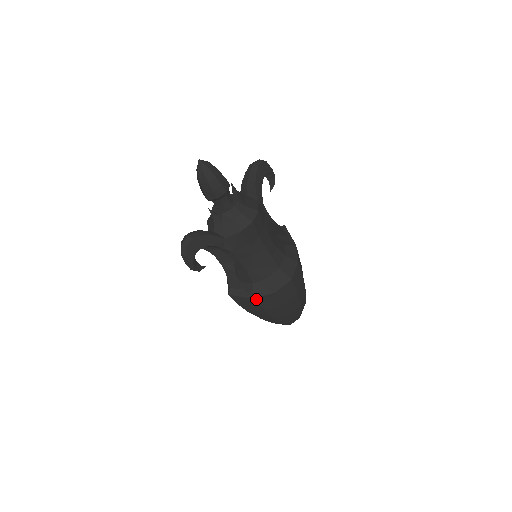
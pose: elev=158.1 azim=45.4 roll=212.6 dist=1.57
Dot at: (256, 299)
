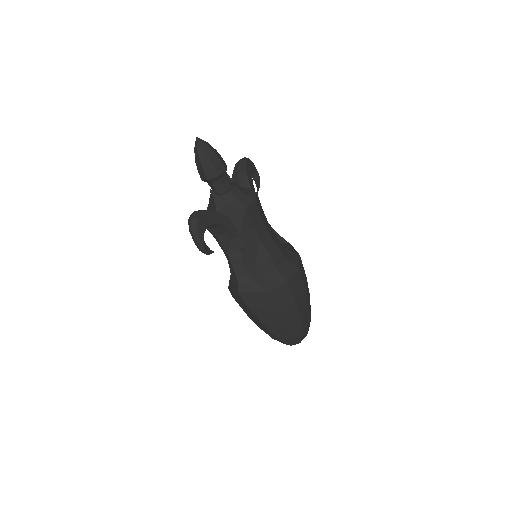
Dot at: (268, 293)
